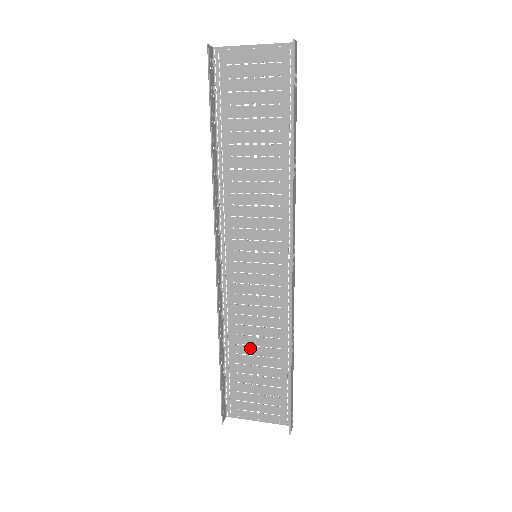
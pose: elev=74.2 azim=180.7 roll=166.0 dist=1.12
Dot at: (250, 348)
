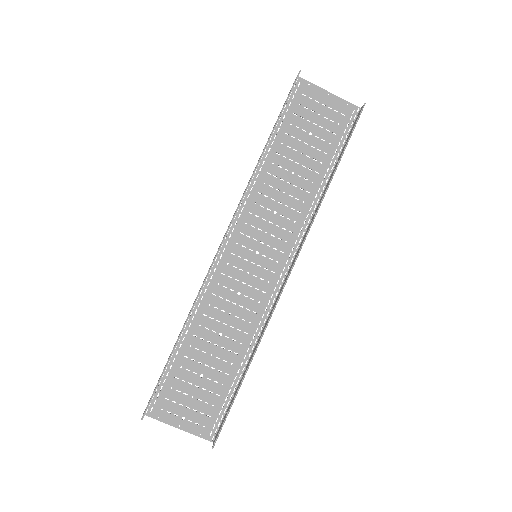
Dot at: (207, 344)
